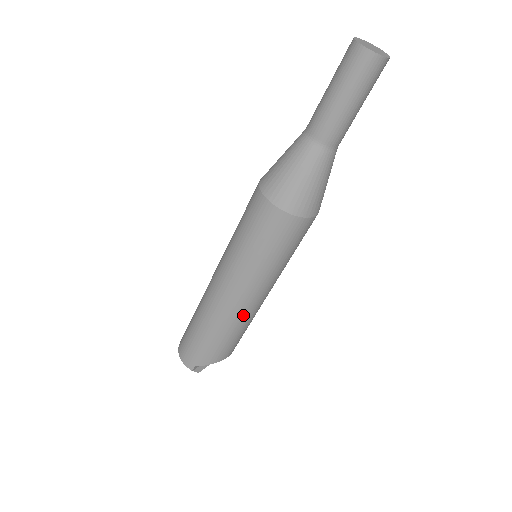
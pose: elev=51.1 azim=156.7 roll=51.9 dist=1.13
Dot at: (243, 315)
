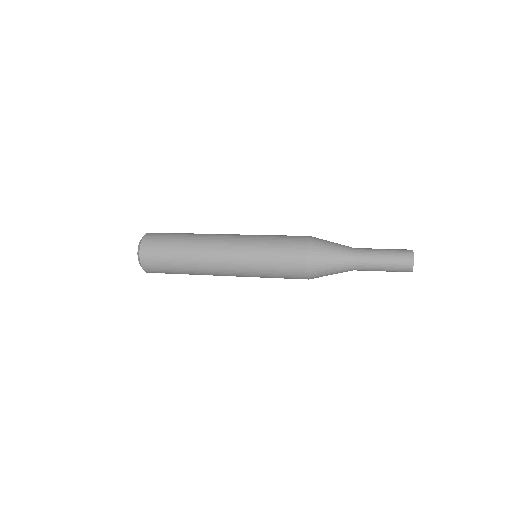
Dot at: occluded
